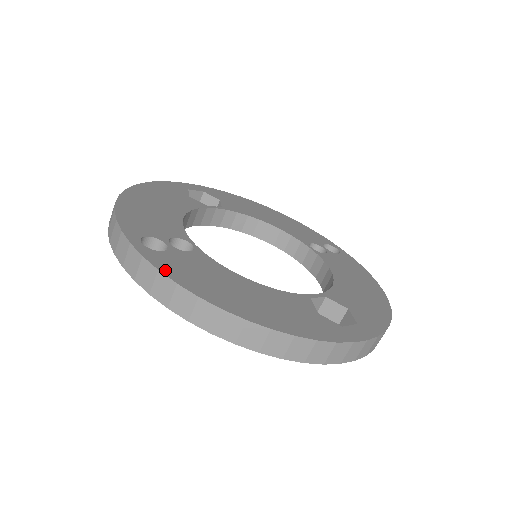
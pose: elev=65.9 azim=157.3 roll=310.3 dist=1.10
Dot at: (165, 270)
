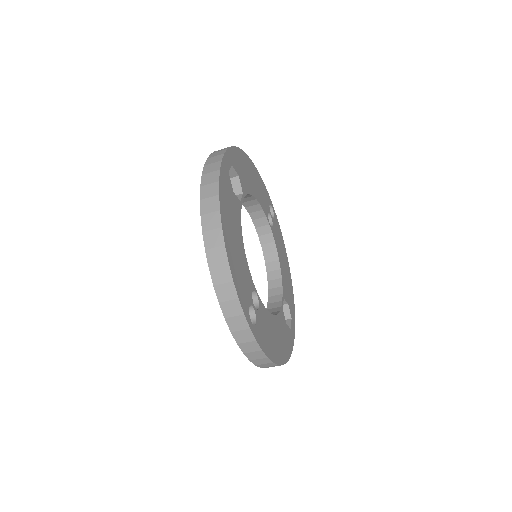
Dot at: (263, 347)
